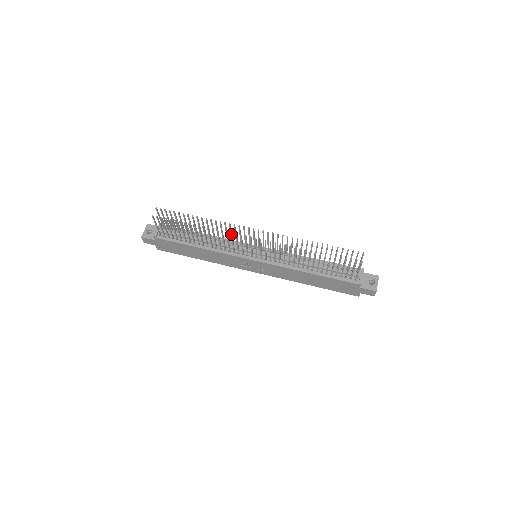
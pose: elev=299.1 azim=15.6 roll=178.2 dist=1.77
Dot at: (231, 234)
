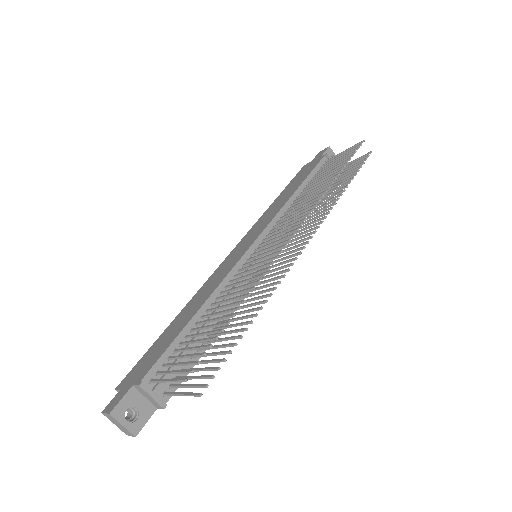
Dot at: occluded
